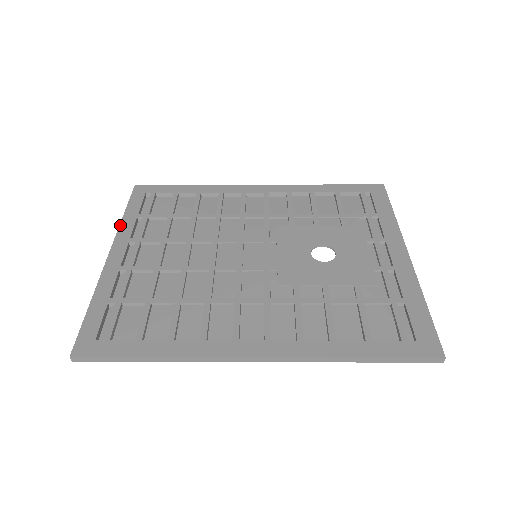
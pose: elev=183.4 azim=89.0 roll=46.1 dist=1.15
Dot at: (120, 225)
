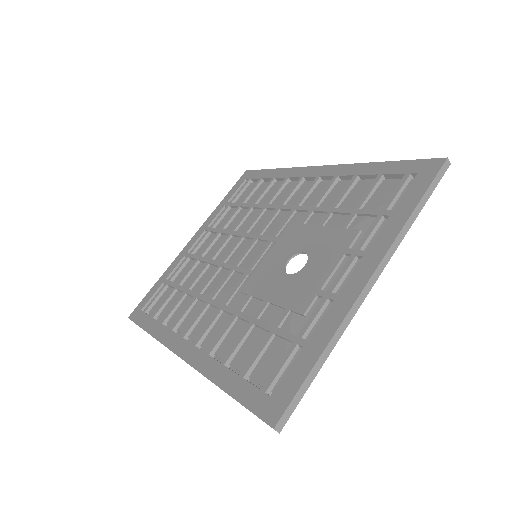
Dot at: (212, 213)
